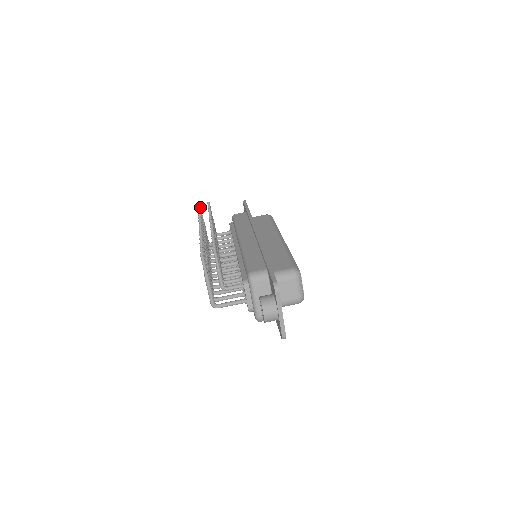
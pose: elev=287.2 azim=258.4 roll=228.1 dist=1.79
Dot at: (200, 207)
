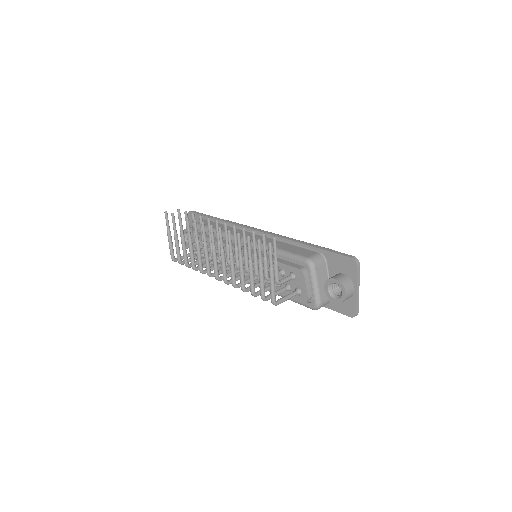
Dot at: (167, 217)
